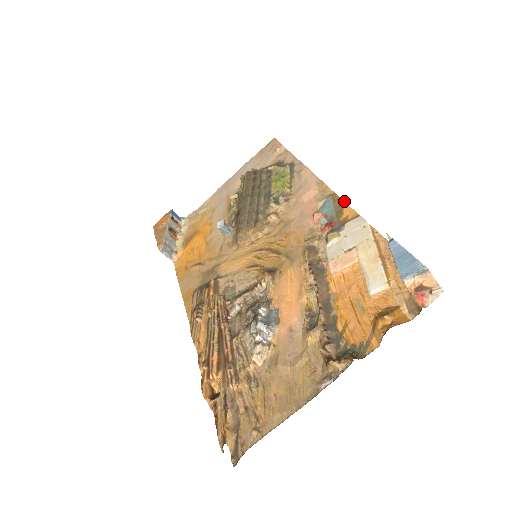
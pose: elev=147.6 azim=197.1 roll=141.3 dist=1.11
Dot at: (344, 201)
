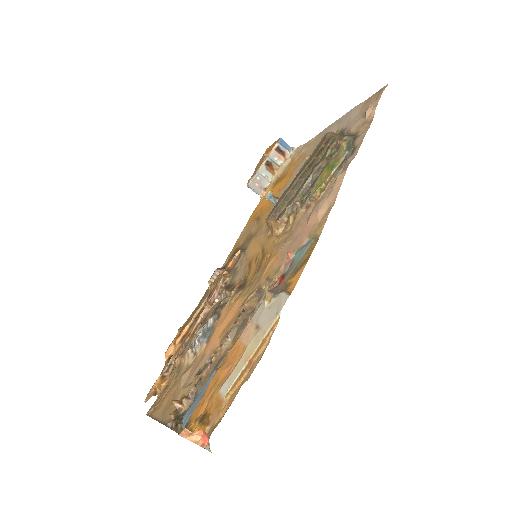
Dot at: (308, 259)
